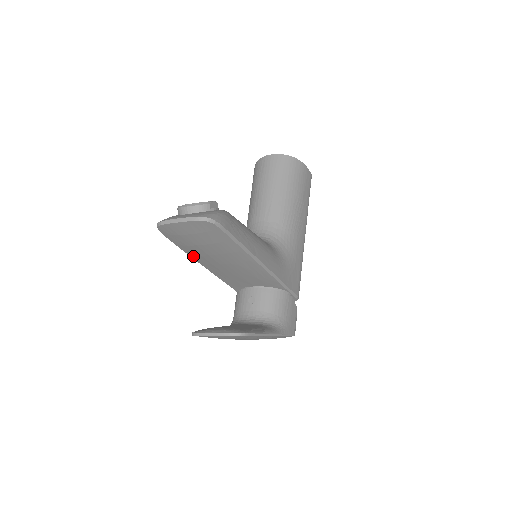
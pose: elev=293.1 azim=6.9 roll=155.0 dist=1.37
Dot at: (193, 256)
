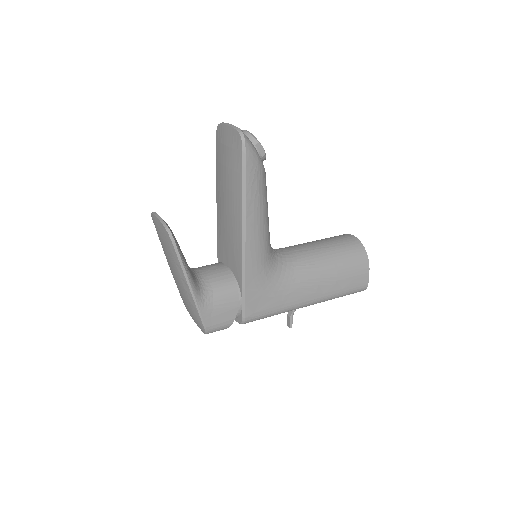
Dot at: (217, 184)
